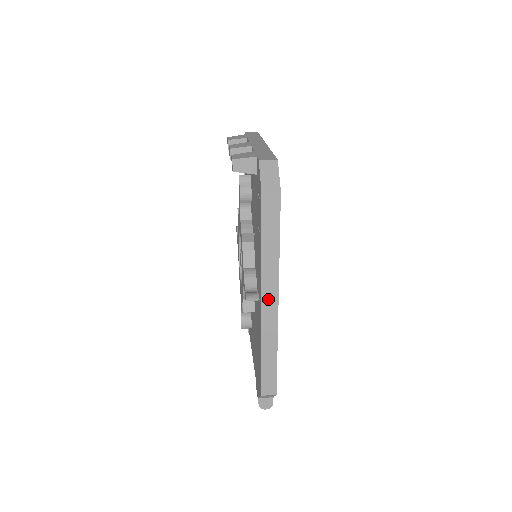
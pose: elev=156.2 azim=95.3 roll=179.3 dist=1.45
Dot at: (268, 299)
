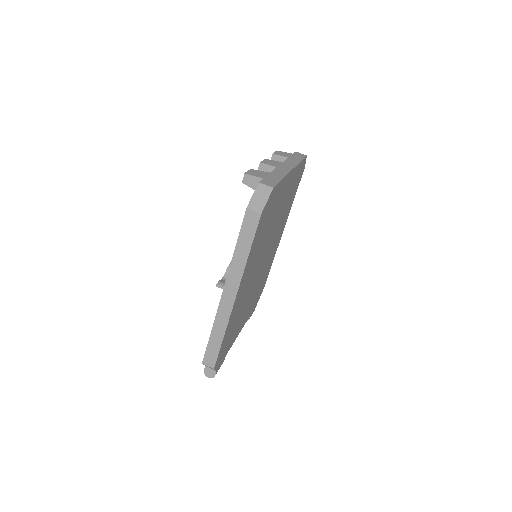
Dot at: (228, 292)
